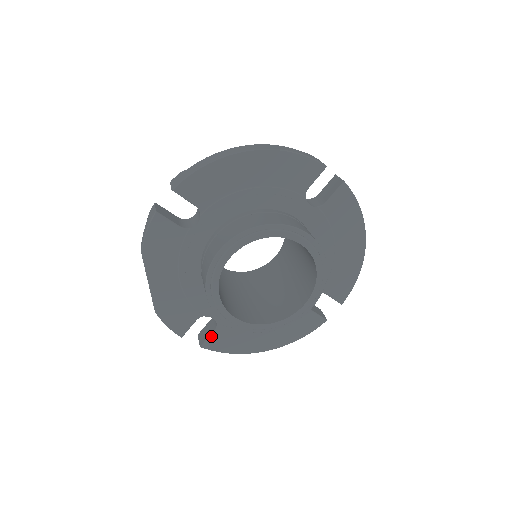
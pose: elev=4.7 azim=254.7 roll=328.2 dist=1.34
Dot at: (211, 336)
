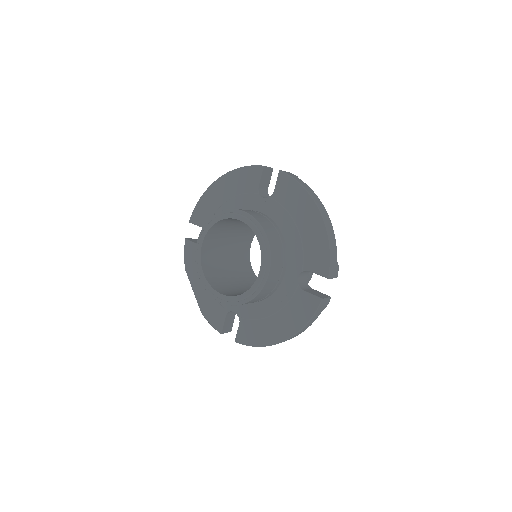
Dot at: (238, 330)
